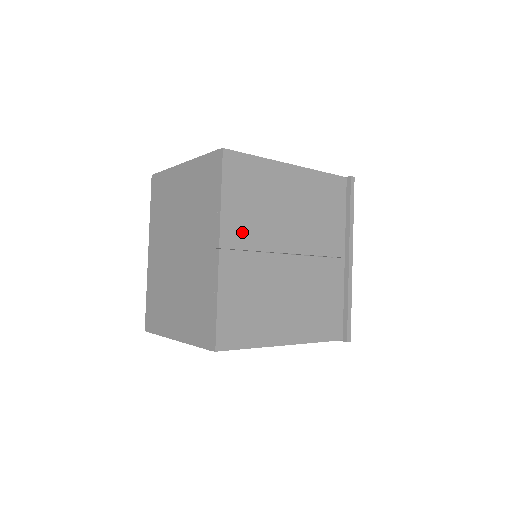
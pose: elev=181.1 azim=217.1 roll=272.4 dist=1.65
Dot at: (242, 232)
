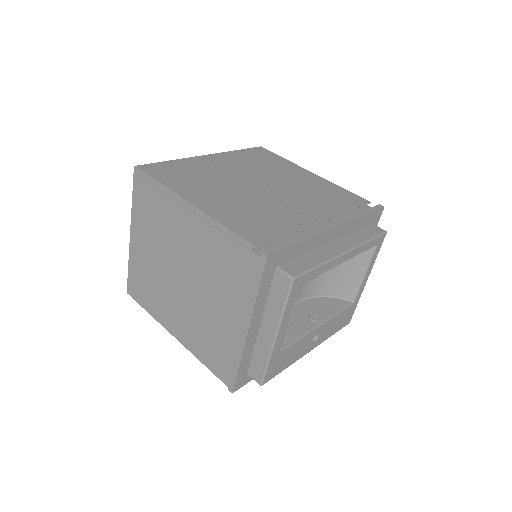
Dot at: (232, 162)
